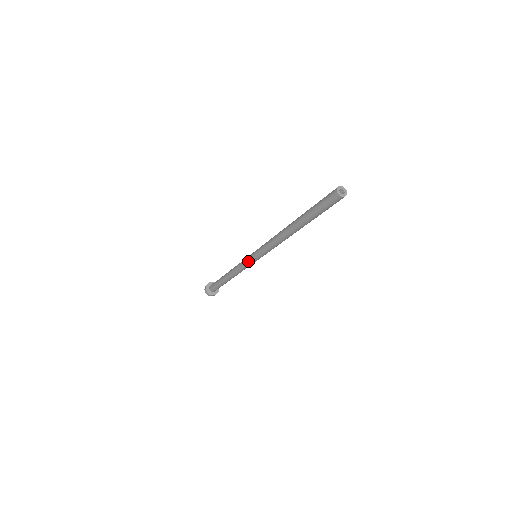
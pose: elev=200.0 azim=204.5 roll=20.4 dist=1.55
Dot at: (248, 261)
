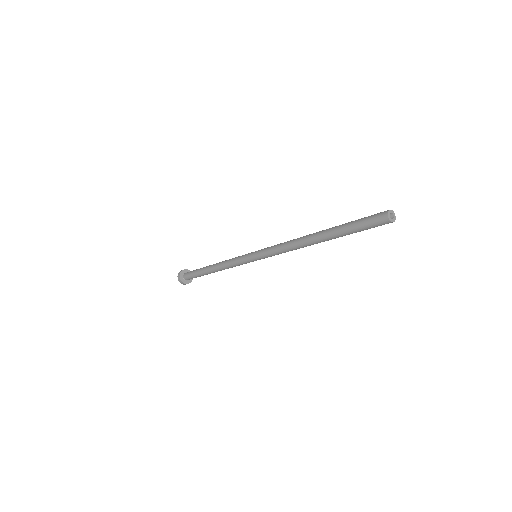
Dot at: (247, 262)
